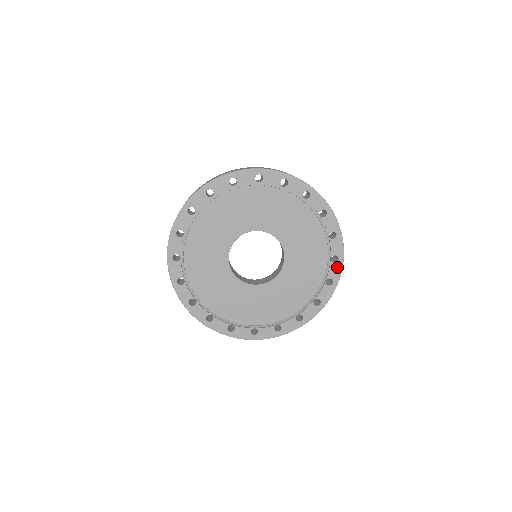
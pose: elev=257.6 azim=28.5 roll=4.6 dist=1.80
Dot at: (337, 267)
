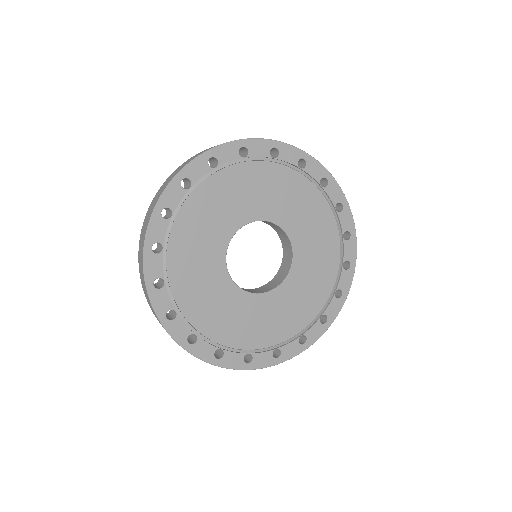
Dot at: (320, 329)
